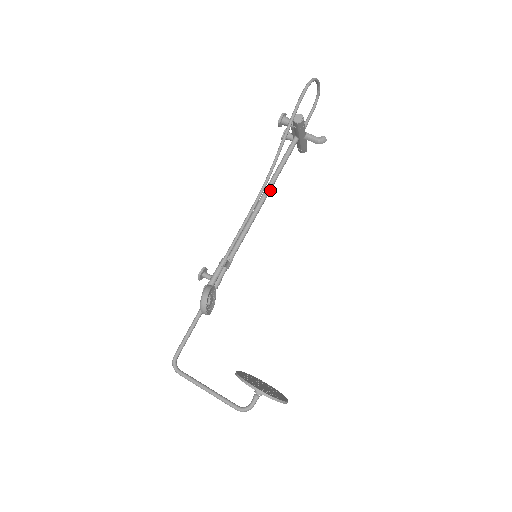
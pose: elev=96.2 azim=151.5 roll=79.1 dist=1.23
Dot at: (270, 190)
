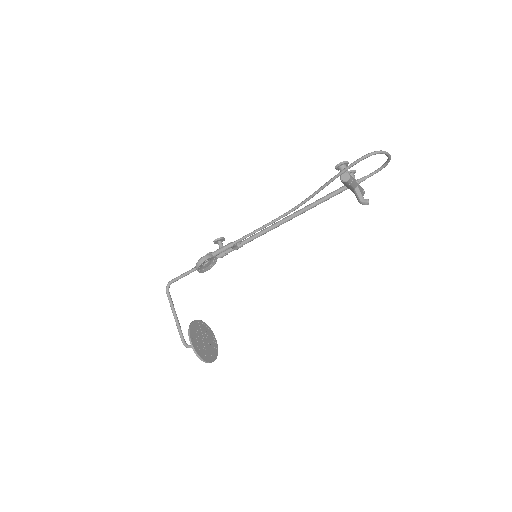
Dot at: (300, 214)
